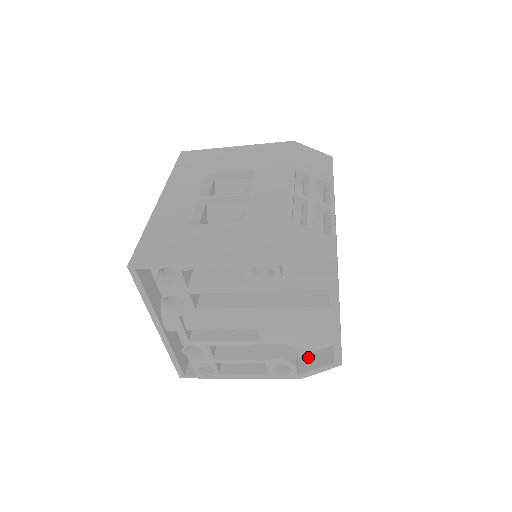
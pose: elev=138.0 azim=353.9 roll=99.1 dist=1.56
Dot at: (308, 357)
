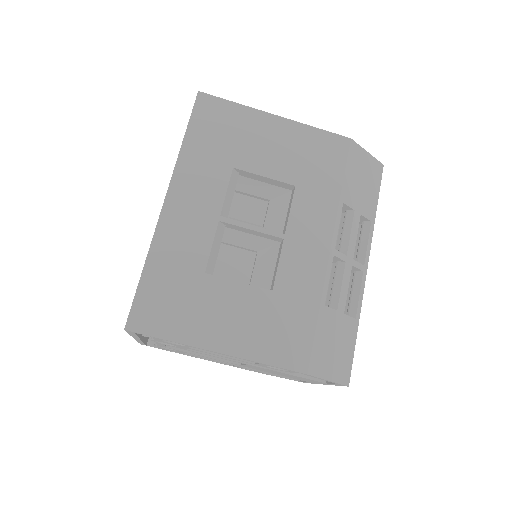
Dot at: occluded
